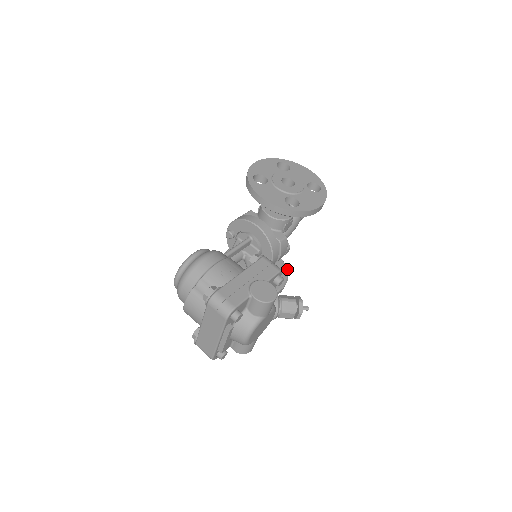
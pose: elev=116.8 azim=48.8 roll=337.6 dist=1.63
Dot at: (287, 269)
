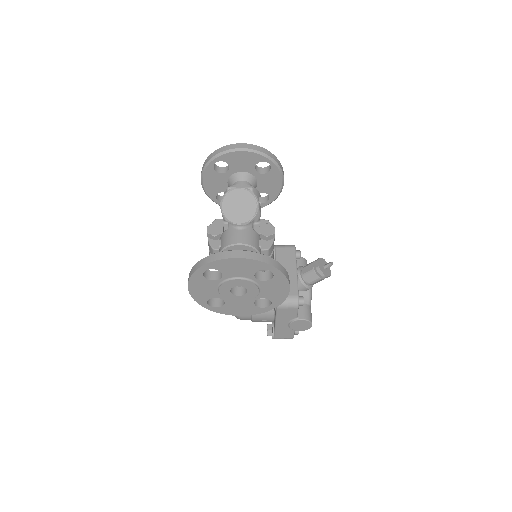
Dot at: (270, 158)
